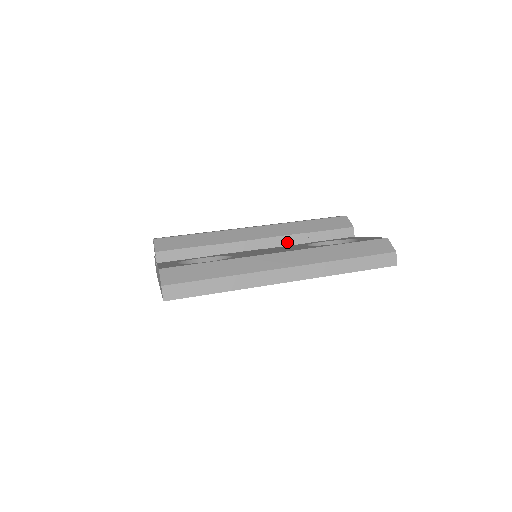
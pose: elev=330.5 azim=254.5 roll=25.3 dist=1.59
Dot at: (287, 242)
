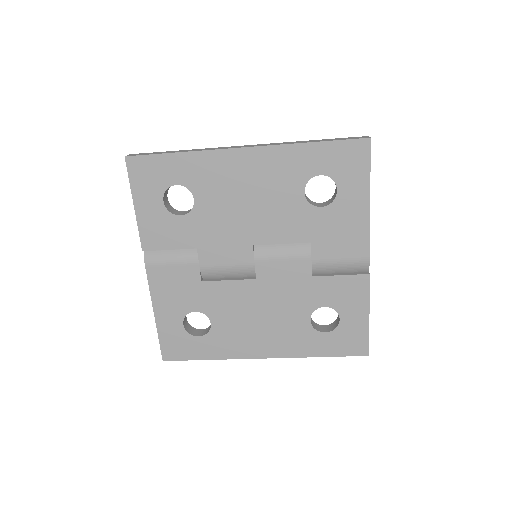
Dot at: occluded
